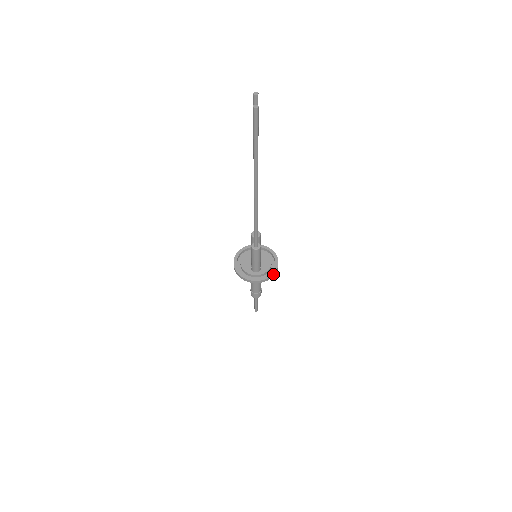
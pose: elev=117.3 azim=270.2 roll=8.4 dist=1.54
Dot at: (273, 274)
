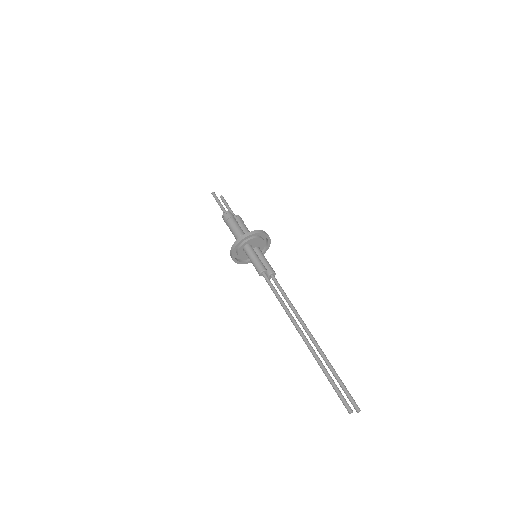
Dot at: (270, 240)
